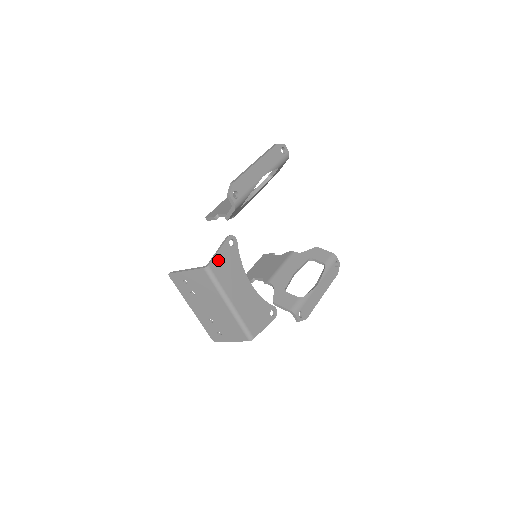
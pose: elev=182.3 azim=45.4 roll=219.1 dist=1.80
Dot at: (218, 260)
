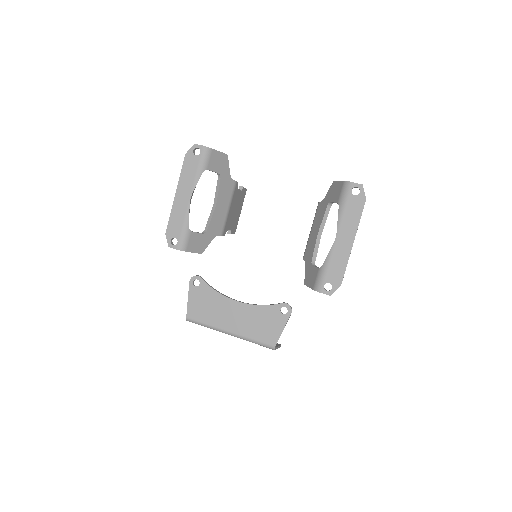
Dot at: (192, 307)
